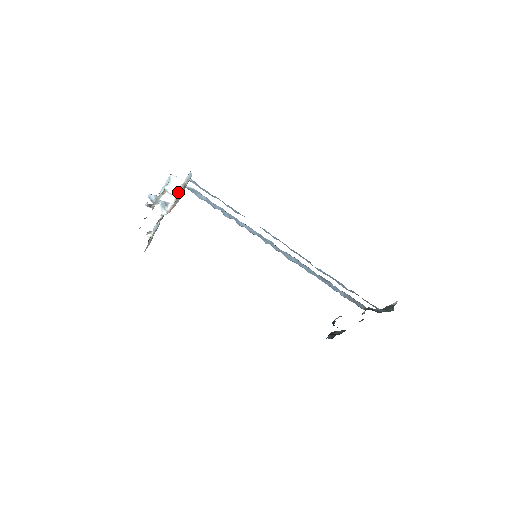
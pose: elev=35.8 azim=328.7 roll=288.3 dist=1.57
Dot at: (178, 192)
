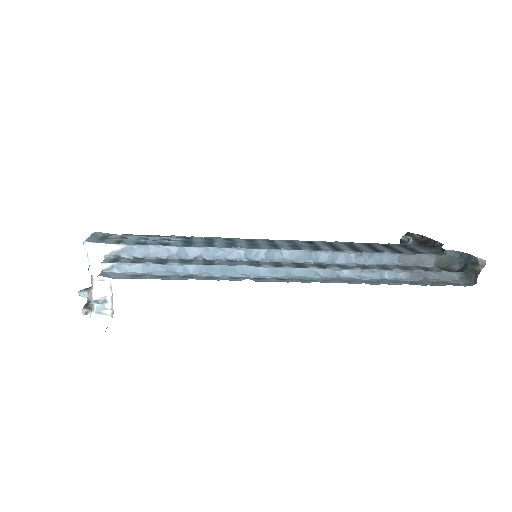
Dot at: occluded
